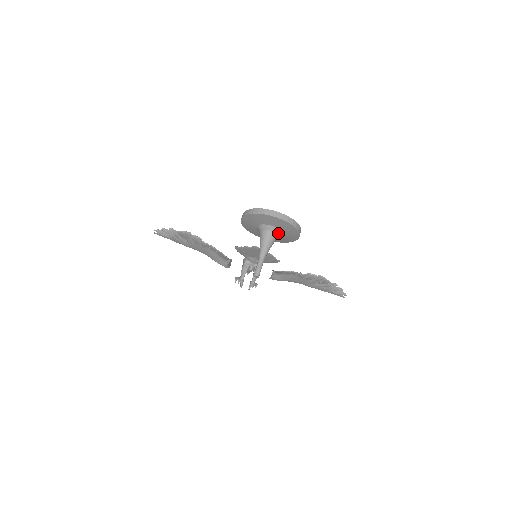
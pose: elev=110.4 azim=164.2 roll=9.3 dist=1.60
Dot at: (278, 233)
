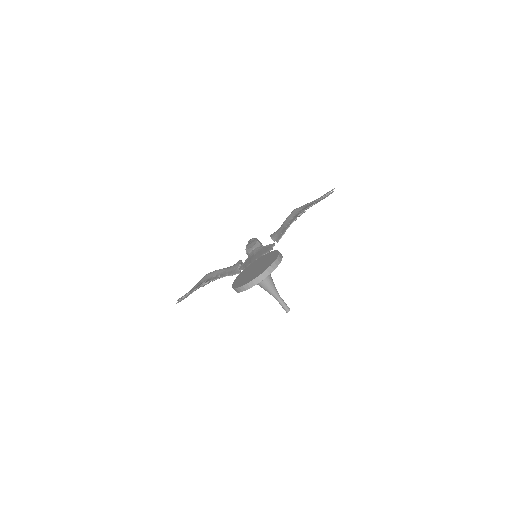
Dot at: occluded
